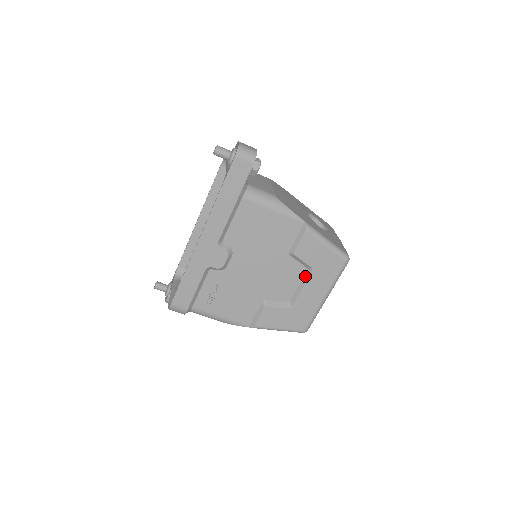
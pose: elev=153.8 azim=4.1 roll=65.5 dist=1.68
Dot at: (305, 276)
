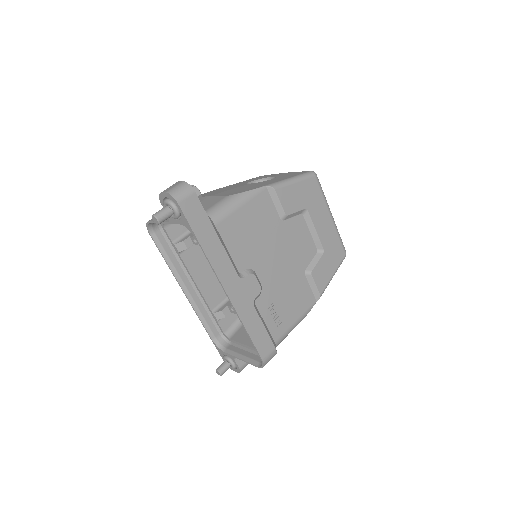
Dot at: (307, 220)
